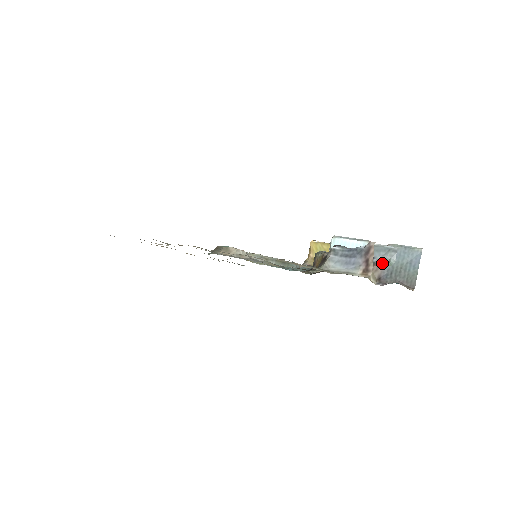
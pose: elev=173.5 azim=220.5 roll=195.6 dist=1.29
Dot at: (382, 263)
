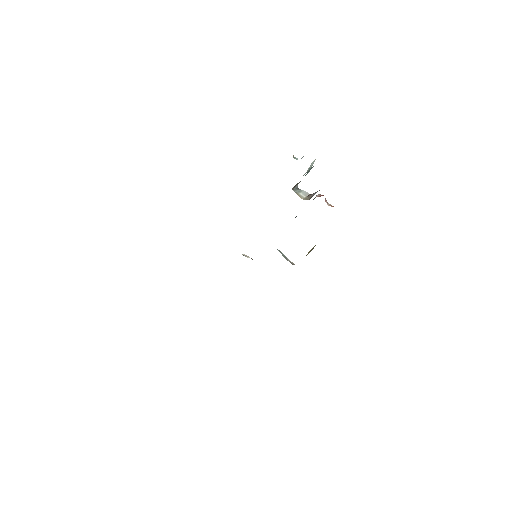
Dot at: (317, 191)
